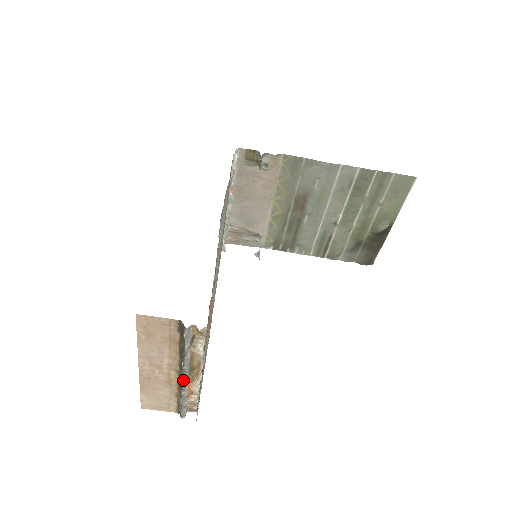
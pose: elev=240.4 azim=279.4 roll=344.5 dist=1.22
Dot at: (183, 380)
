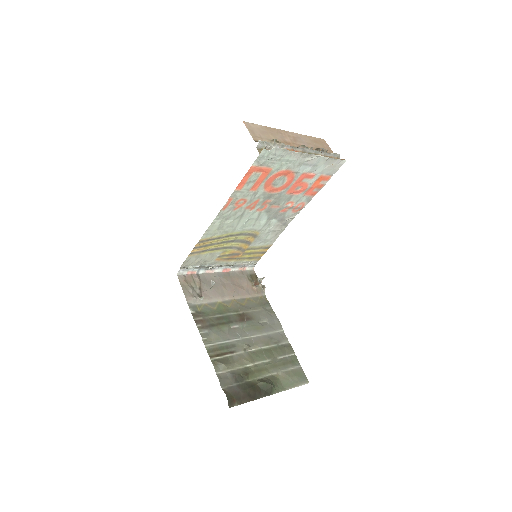
Dot at: (304, 147)
